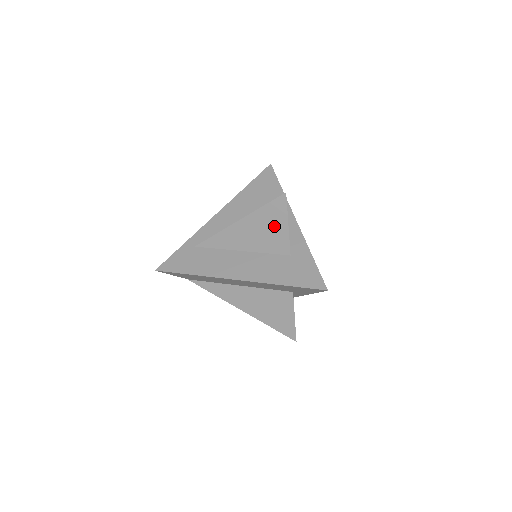
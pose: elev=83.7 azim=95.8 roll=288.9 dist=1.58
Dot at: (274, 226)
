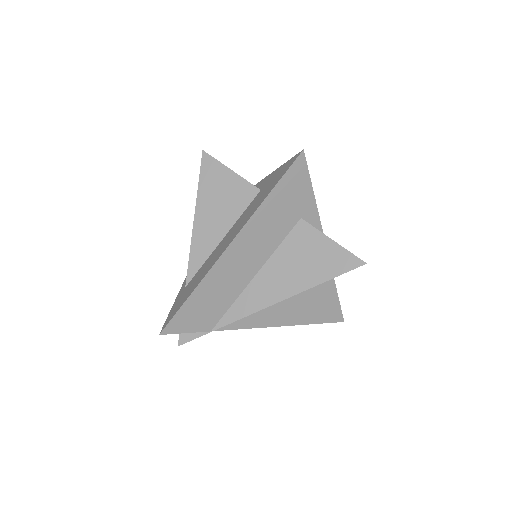
Dot at: (223, 185)
